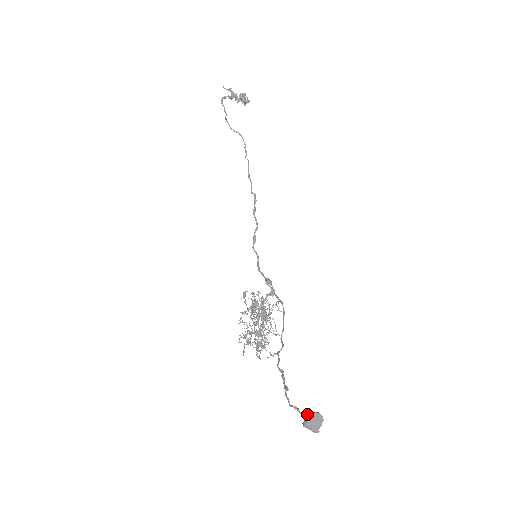
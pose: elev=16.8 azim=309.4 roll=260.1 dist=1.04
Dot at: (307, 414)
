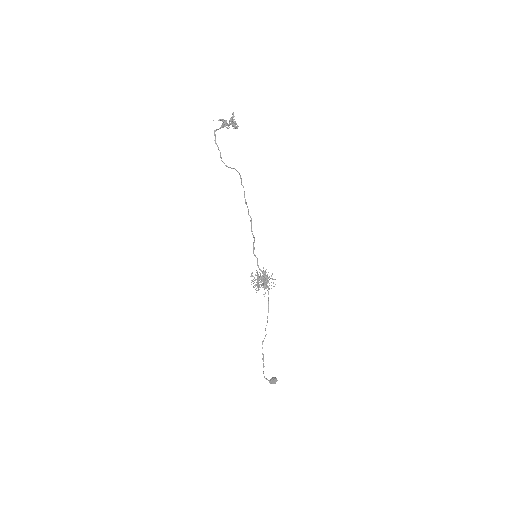
Dot at: (270, 381)
